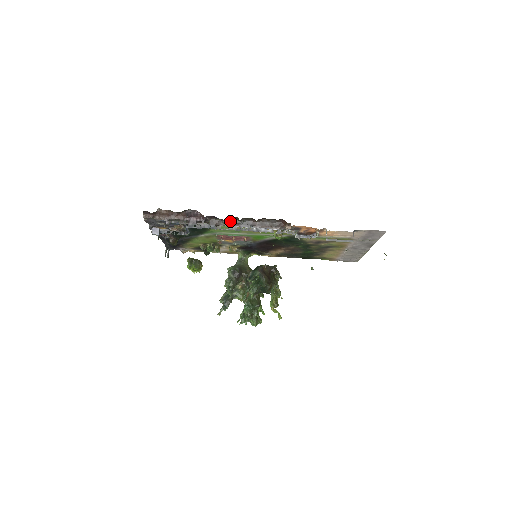
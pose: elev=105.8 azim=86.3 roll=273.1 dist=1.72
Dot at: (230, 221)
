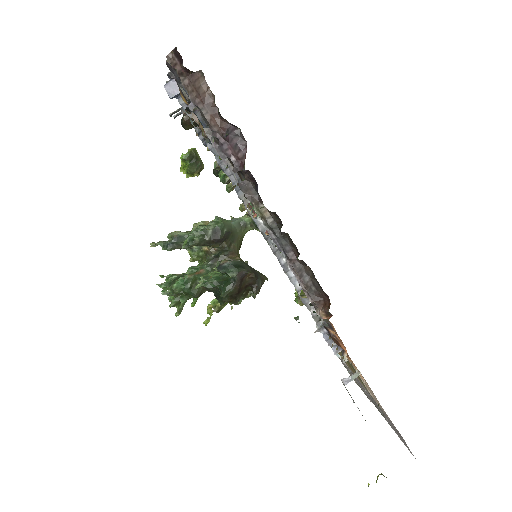
Dot at: (268, 214)
